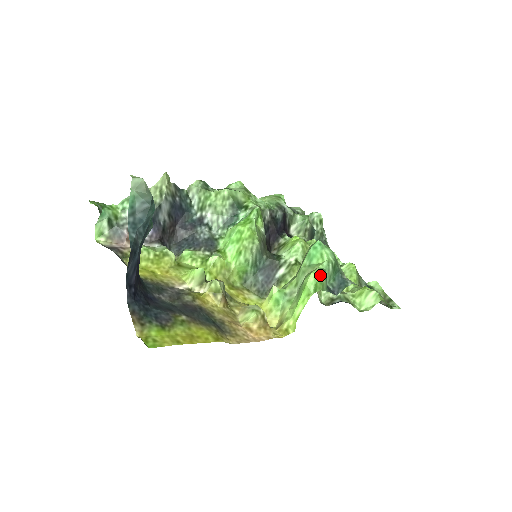
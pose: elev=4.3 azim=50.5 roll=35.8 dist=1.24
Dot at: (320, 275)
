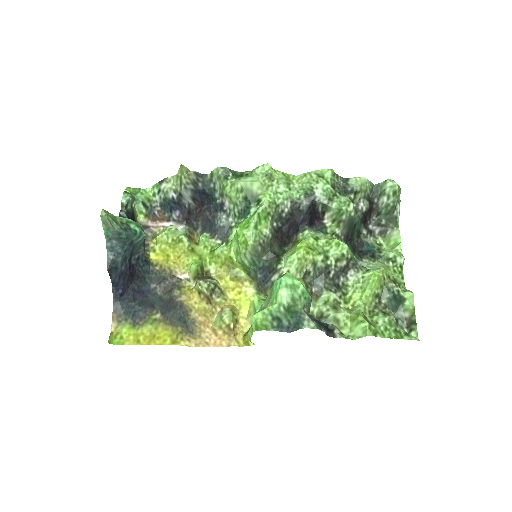
Dot at: (261, 319)
